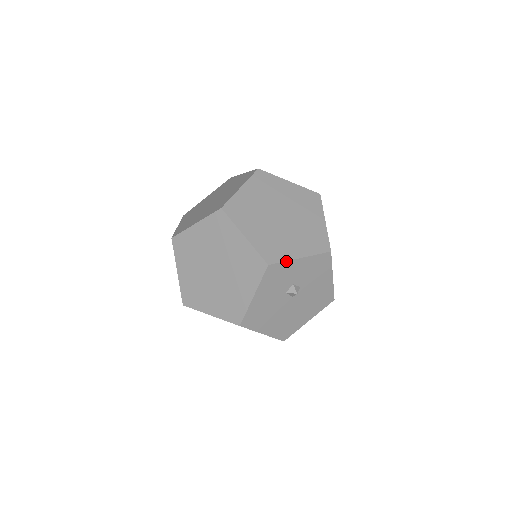
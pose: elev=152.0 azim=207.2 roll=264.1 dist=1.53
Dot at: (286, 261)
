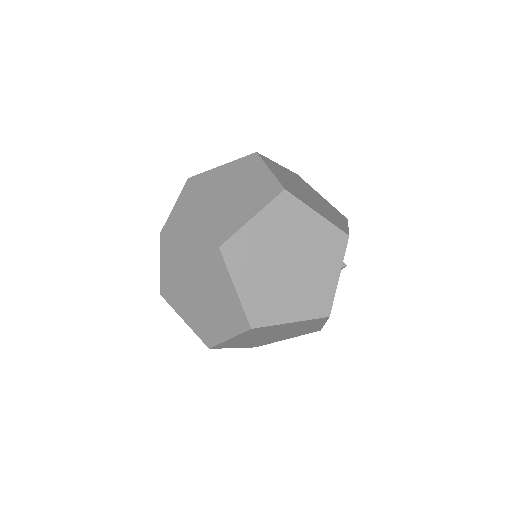
Dot at: (348, 231)
